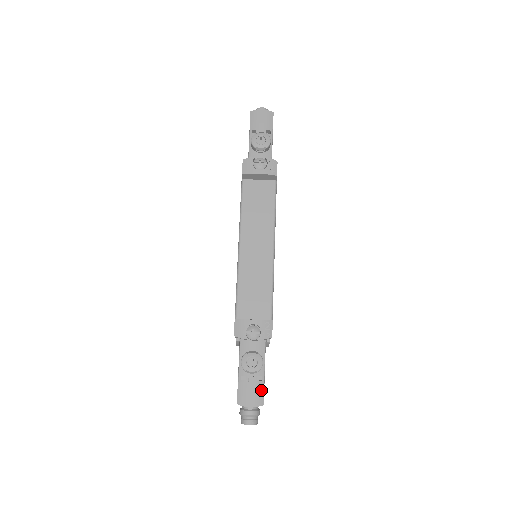
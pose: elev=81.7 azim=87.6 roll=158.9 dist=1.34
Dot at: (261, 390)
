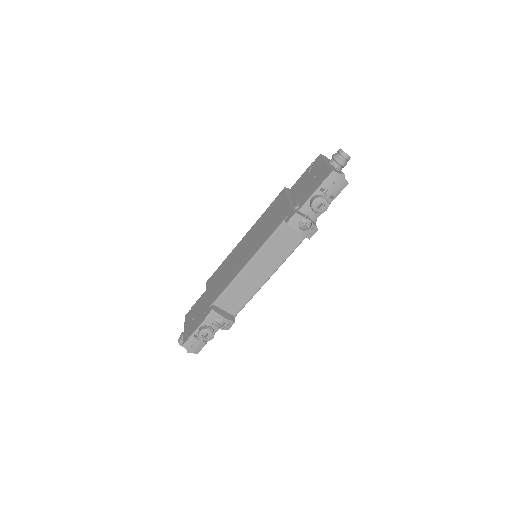
Dot at: (202, 347)
